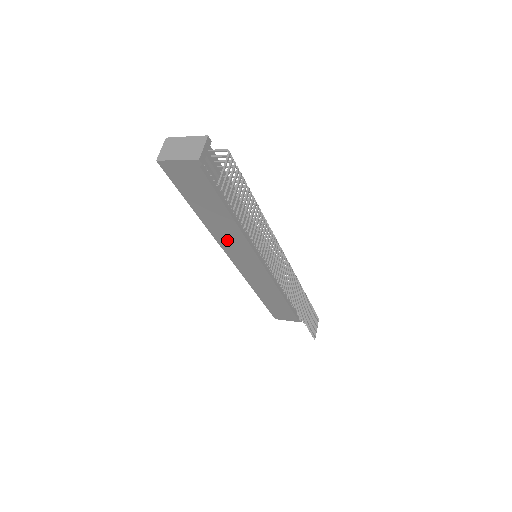
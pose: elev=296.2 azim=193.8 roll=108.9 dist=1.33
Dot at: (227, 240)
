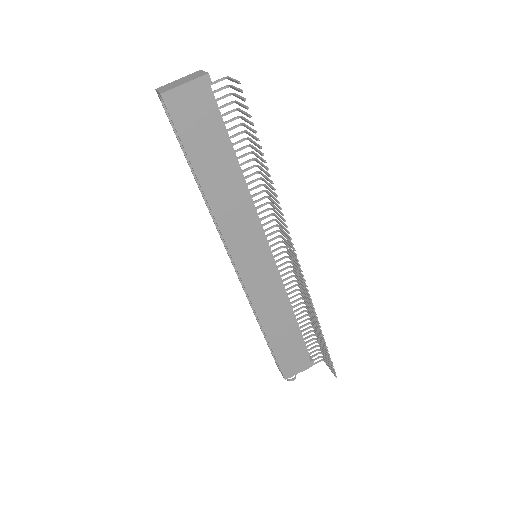
Dot at: (232, 221)
